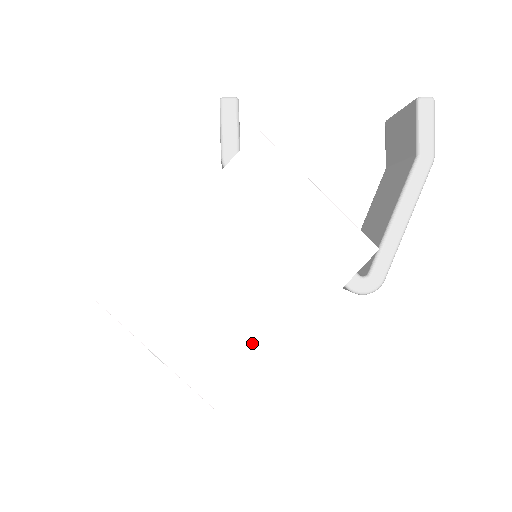
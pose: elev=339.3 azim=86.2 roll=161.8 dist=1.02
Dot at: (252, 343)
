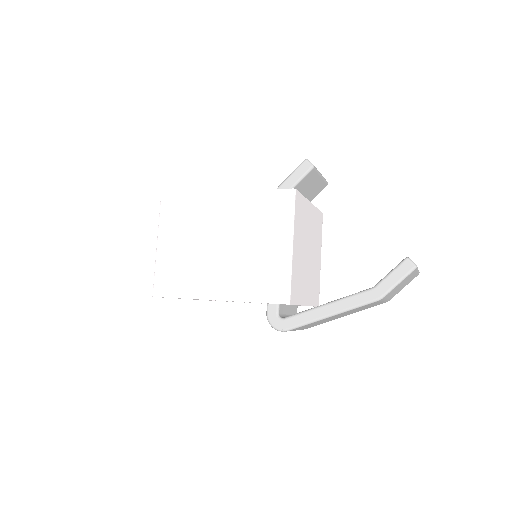
Dot at: (193, 281)
